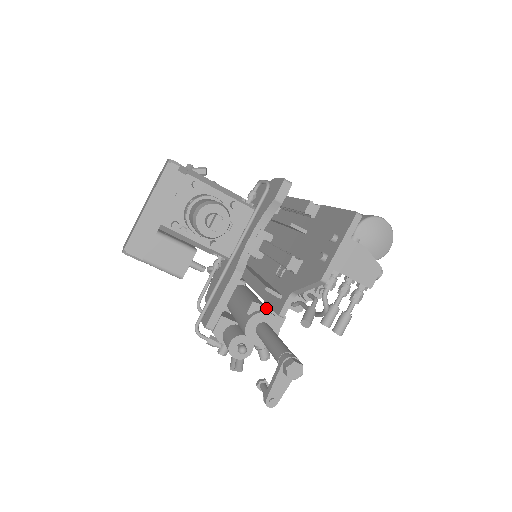
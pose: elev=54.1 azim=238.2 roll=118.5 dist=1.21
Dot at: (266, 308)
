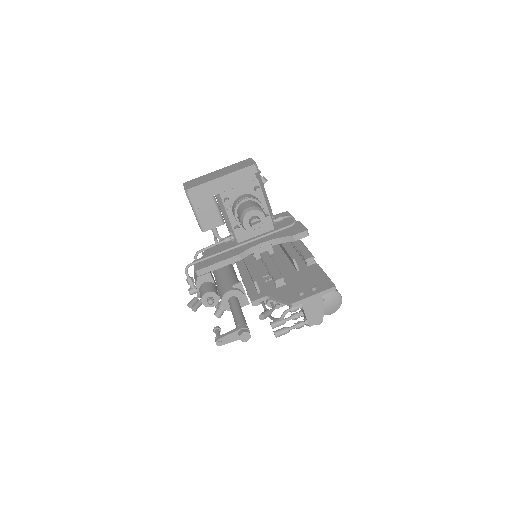
Dot at: (244, 291)
